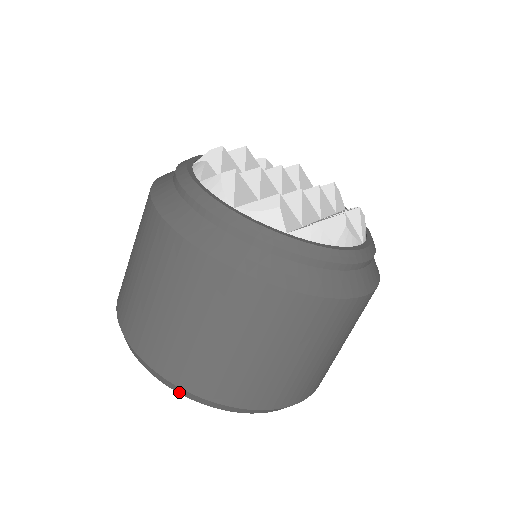
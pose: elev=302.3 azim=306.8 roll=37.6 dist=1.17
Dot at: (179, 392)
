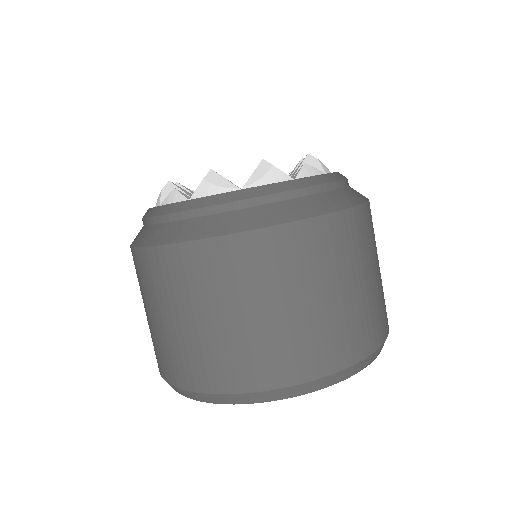
Dot at: (312, 390)
